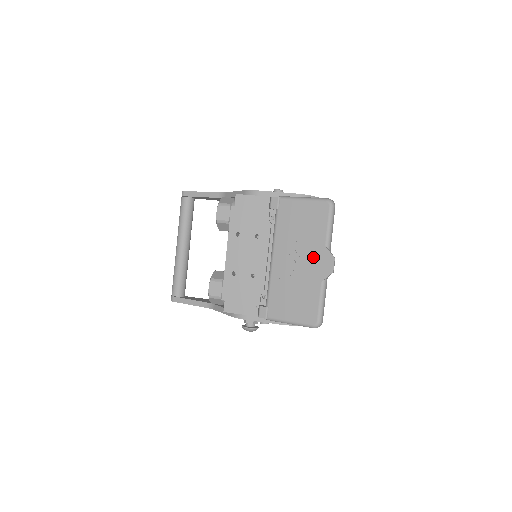
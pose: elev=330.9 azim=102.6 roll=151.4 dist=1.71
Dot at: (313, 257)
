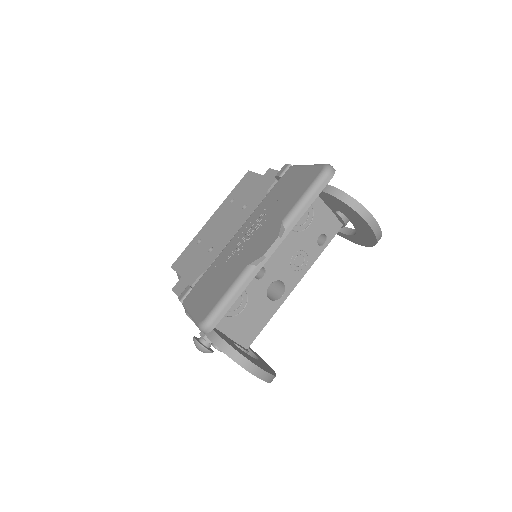
Dot at: (263, 233)
